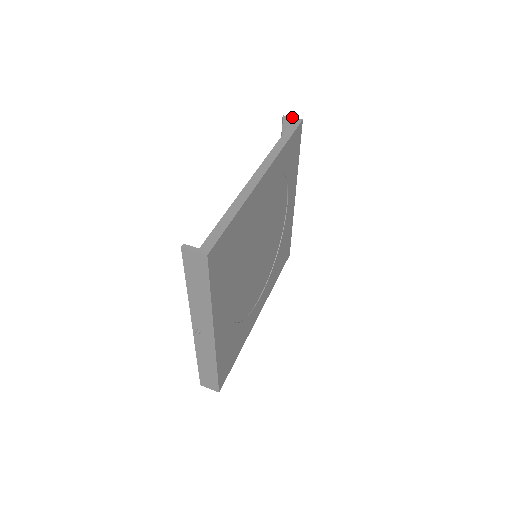
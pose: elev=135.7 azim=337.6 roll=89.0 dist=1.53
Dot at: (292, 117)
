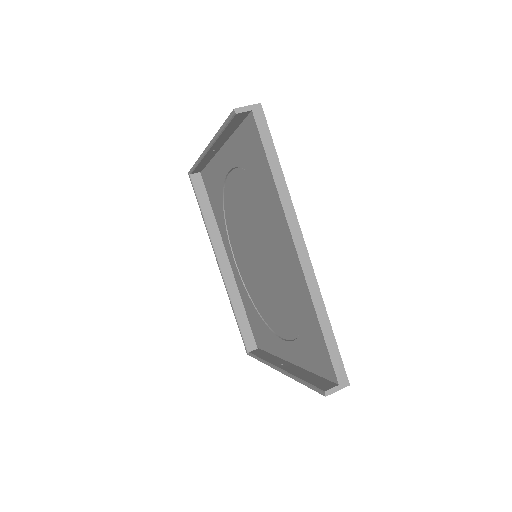
Dot at: (246, 106)
